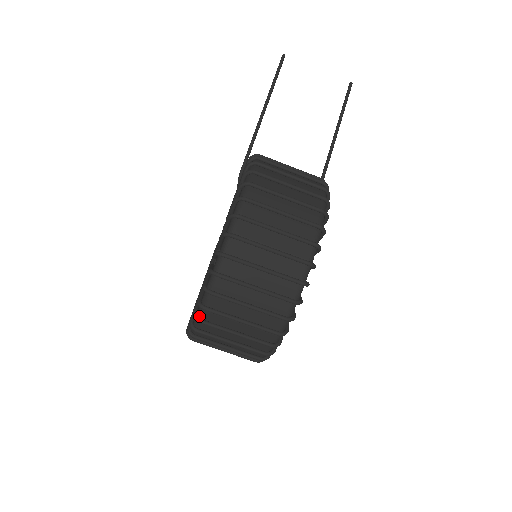
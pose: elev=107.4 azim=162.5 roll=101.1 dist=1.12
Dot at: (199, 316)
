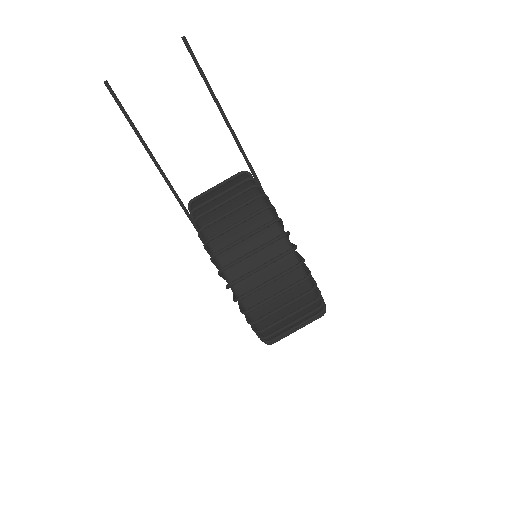
Dot at: occluded
